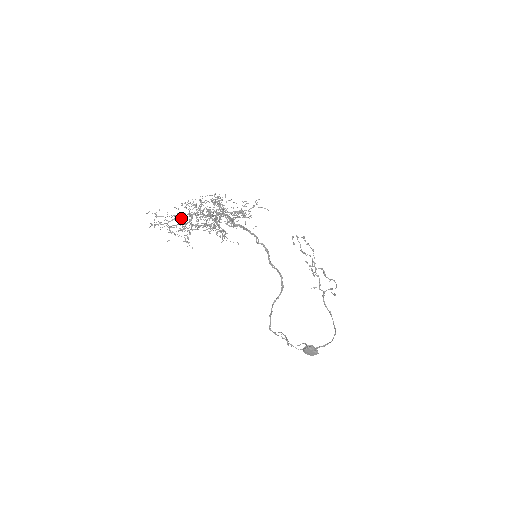
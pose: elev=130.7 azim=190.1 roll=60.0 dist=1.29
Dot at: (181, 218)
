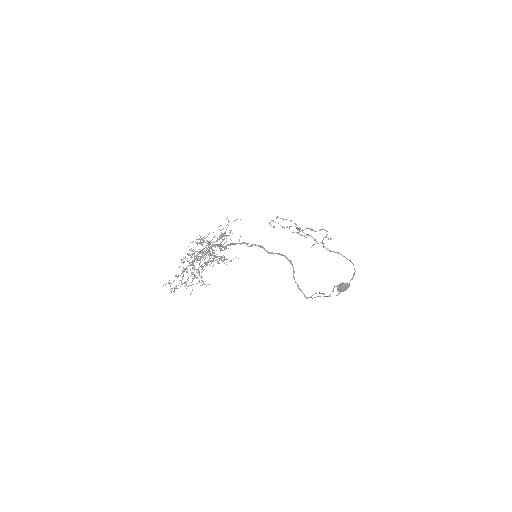
Dot at: (187, 272)
